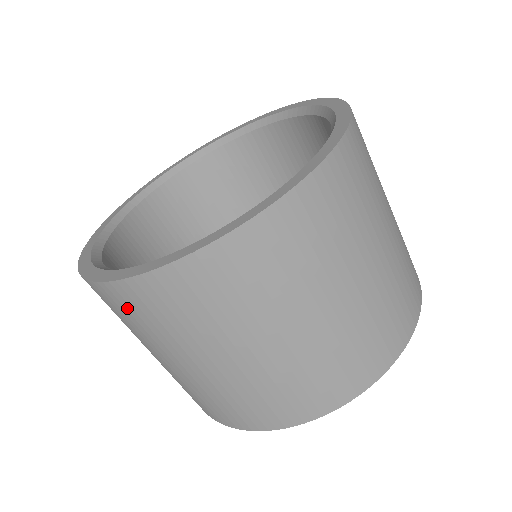
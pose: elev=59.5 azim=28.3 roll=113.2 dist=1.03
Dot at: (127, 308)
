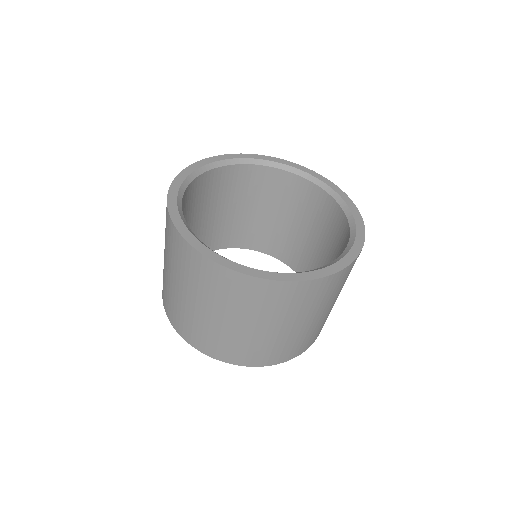
Dot at: (307, 294)
